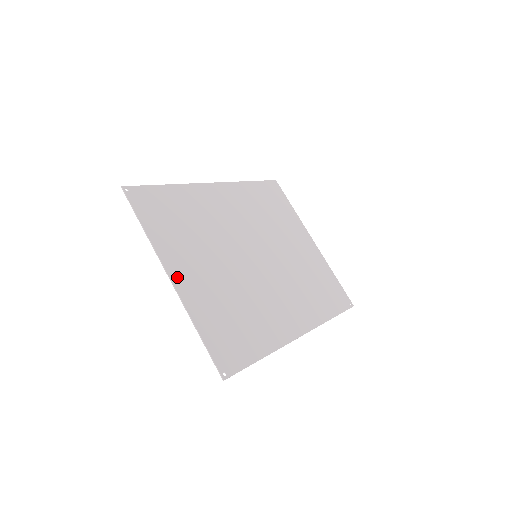
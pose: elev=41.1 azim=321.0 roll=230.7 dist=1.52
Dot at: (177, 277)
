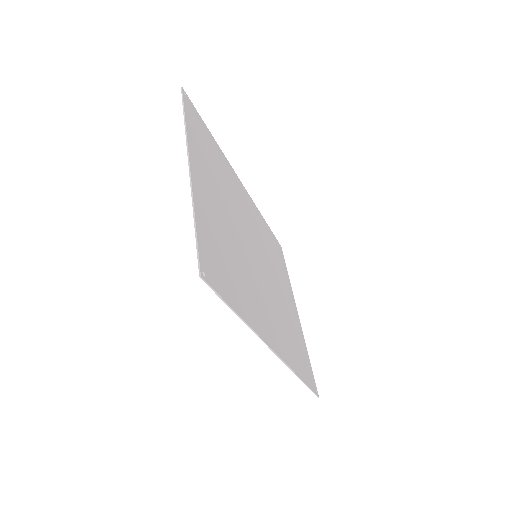
Dot at: (195, 171)
